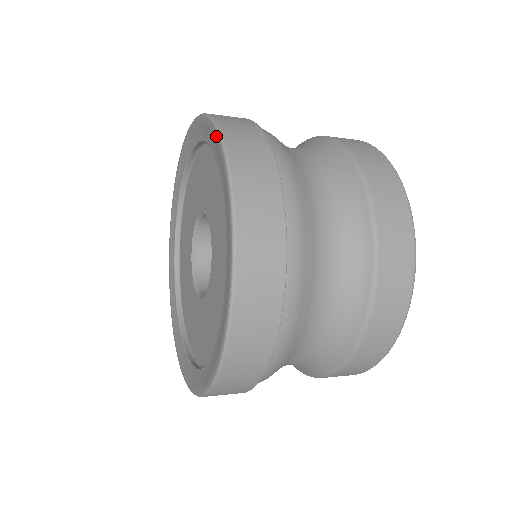
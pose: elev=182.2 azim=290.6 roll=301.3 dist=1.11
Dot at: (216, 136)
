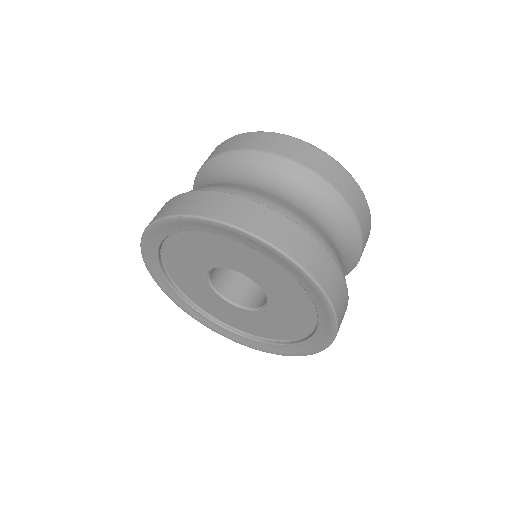
Dot at: (333, 323)
